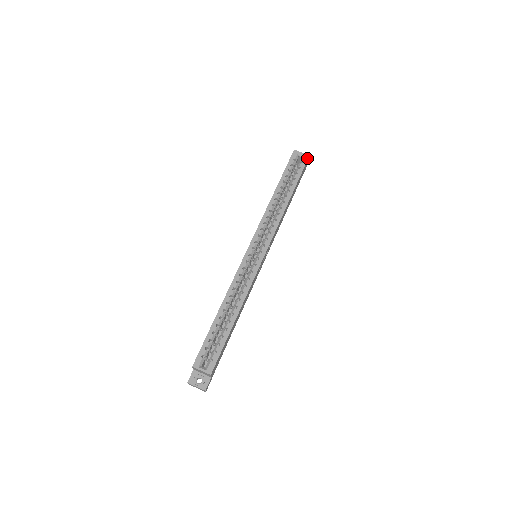
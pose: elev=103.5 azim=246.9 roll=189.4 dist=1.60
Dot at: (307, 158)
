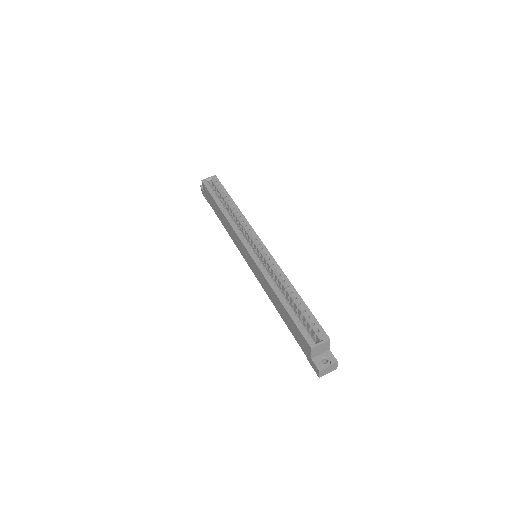
Dot at: (216, 177)
